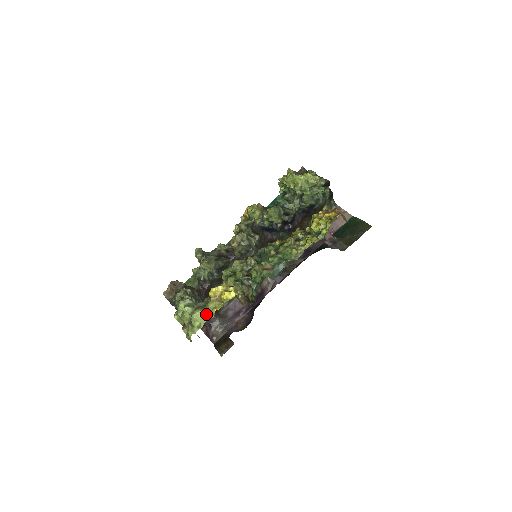
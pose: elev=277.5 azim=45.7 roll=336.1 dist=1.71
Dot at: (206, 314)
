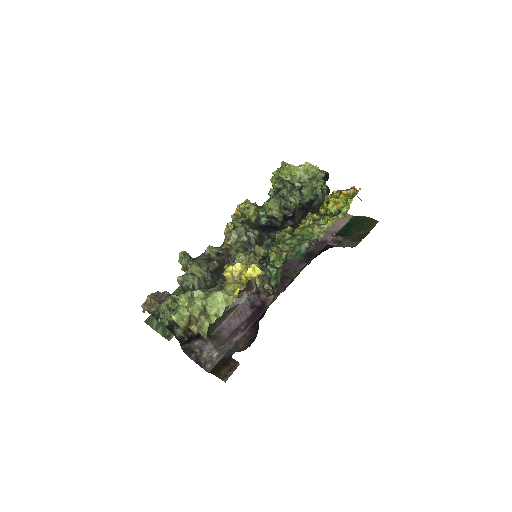
Dot at: (226, 296)
